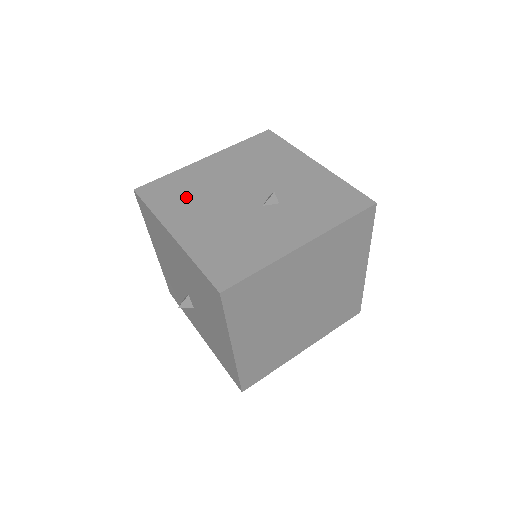
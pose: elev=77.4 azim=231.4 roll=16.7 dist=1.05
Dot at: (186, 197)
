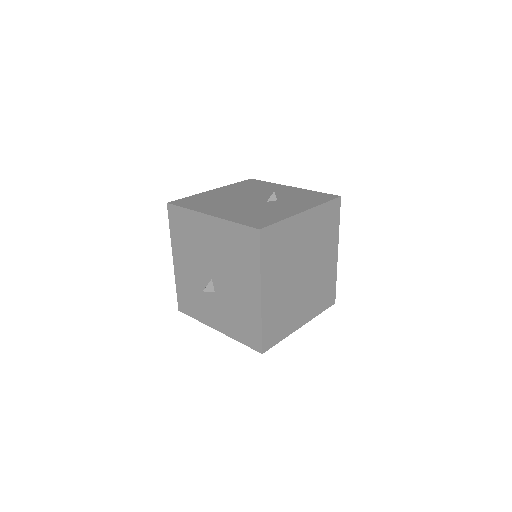
Dot at: (209, 202)
